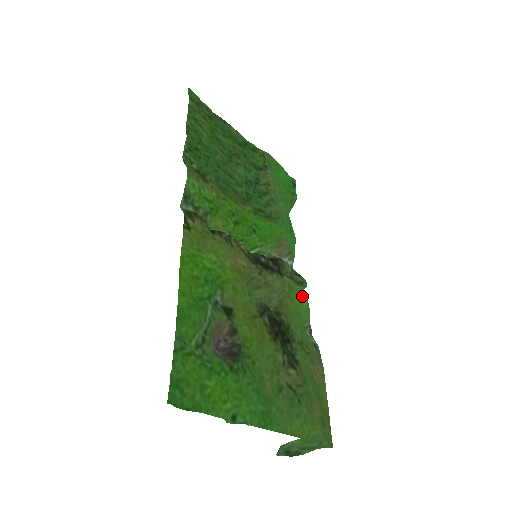
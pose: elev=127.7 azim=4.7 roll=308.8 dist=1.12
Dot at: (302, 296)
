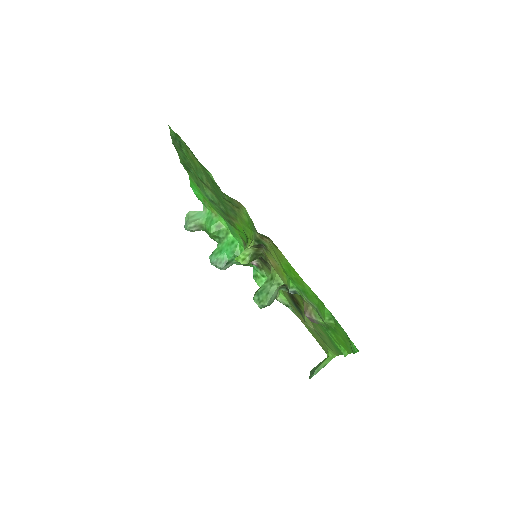
Dot at: (268, 276)
